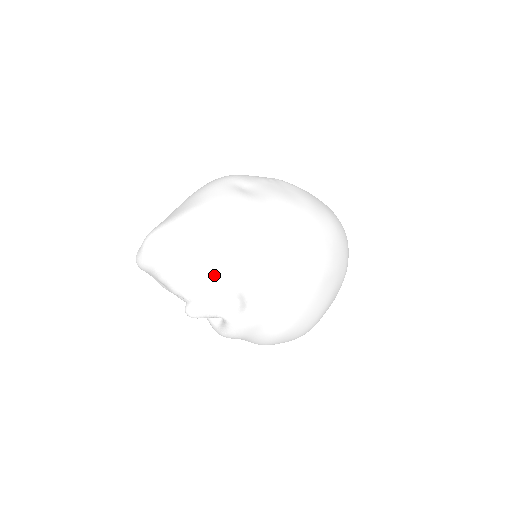
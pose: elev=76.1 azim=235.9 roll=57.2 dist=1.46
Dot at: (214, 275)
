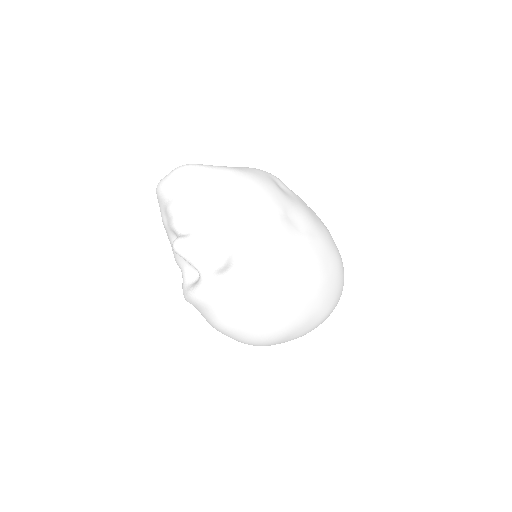
Dot at: (217, 226)
